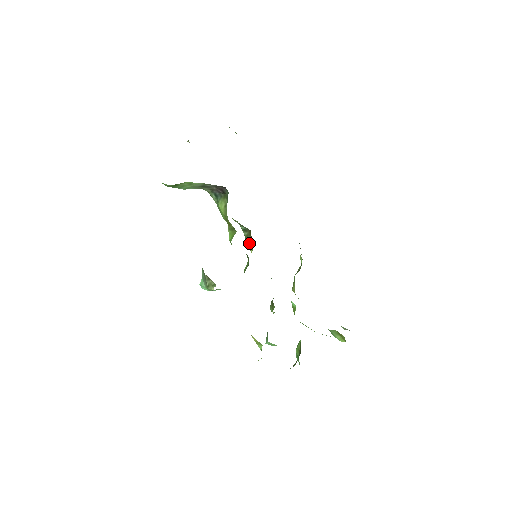
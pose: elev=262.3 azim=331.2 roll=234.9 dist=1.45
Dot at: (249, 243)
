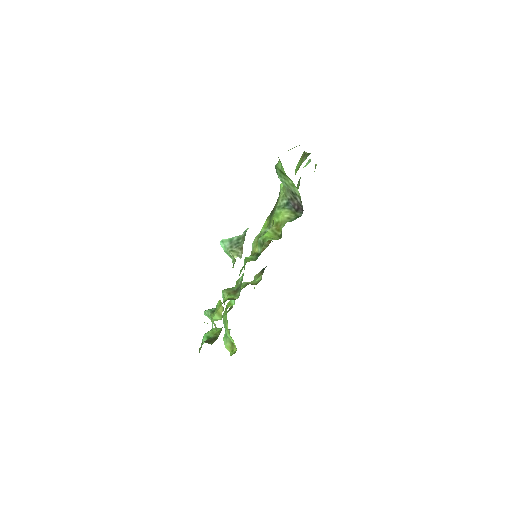
Dot at: occluded
